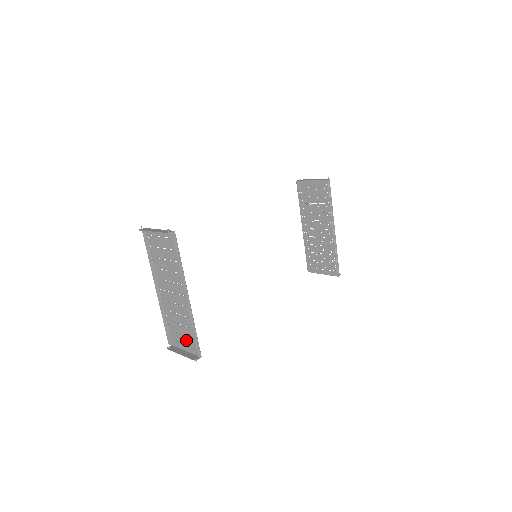
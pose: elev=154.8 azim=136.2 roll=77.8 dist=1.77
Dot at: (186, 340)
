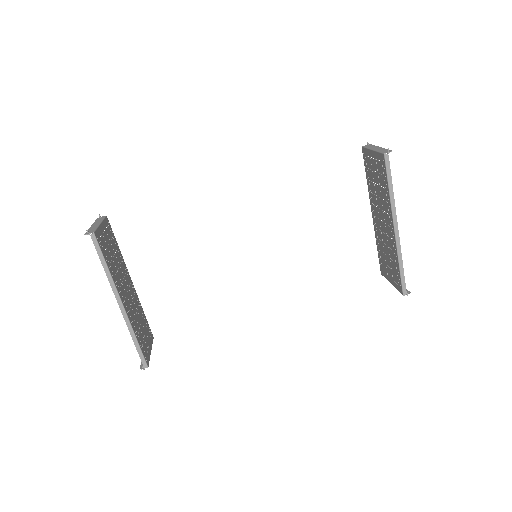
Dot at: (145, 342)
